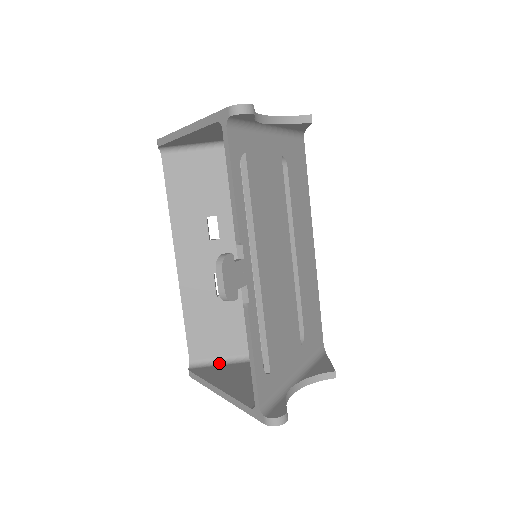
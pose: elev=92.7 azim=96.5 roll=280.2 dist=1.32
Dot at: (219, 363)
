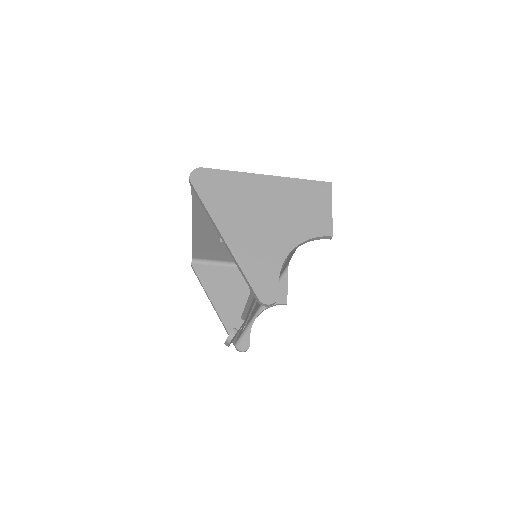
Dot at: (213, 263)
